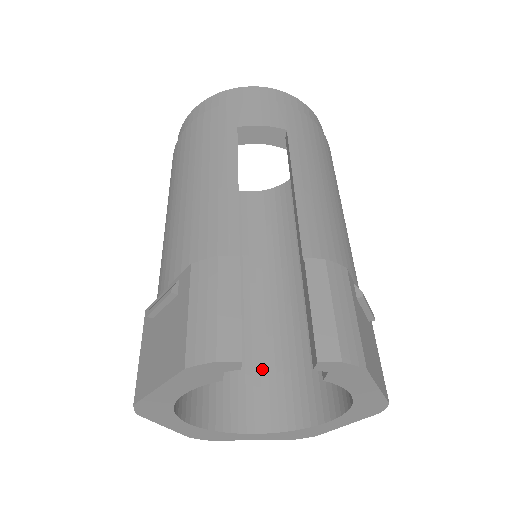
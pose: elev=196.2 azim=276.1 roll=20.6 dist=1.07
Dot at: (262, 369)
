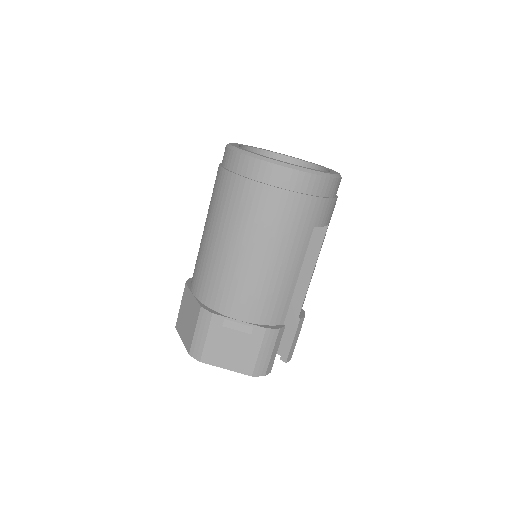
Dot at: occluded
